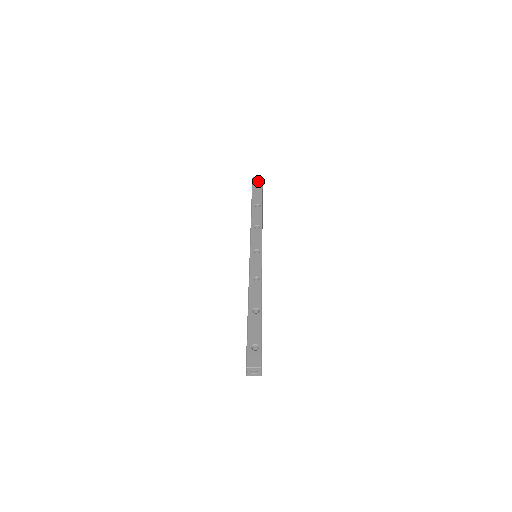
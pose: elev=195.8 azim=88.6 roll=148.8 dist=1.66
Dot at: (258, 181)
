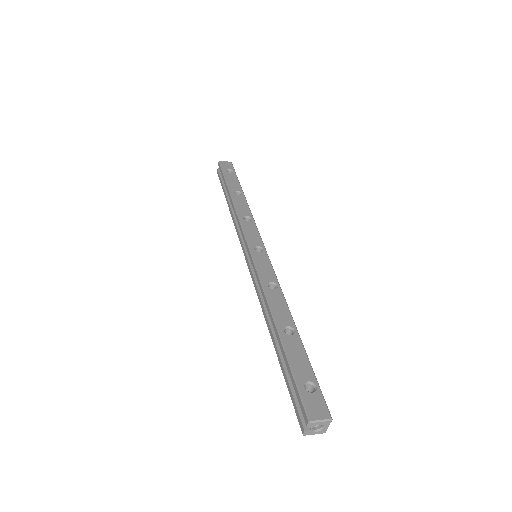
Dot at: (228, 165)
